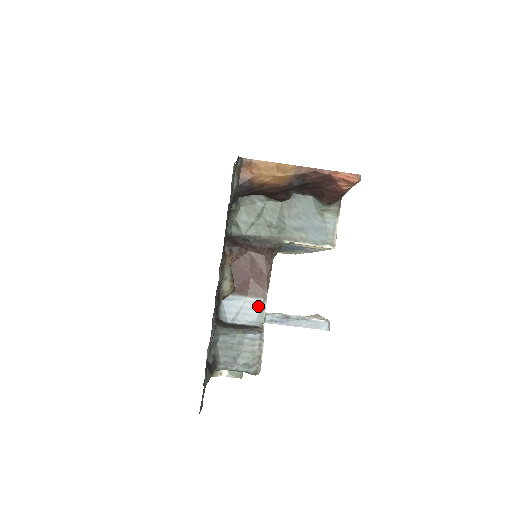
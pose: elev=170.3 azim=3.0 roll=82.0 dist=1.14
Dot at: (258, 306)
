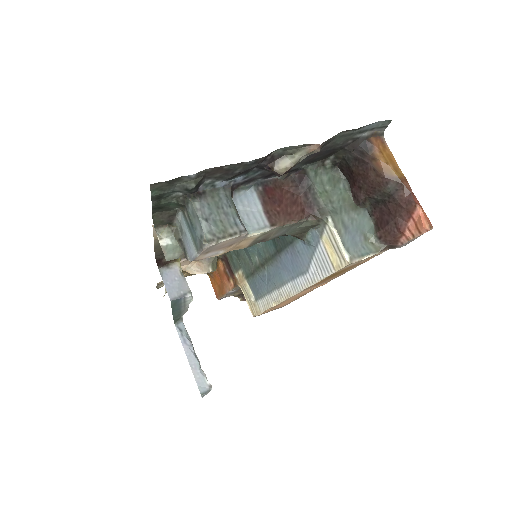
Dot at: (261, 223)
